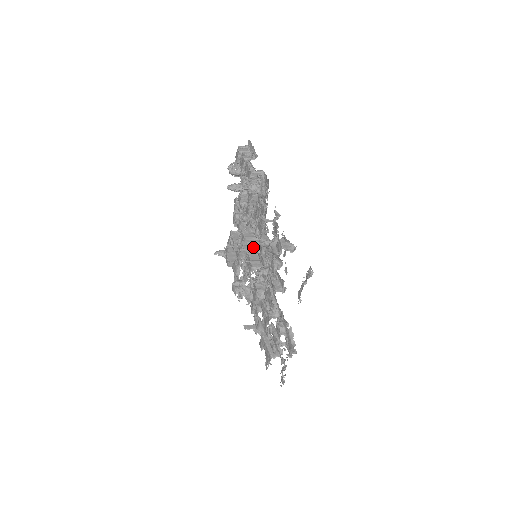
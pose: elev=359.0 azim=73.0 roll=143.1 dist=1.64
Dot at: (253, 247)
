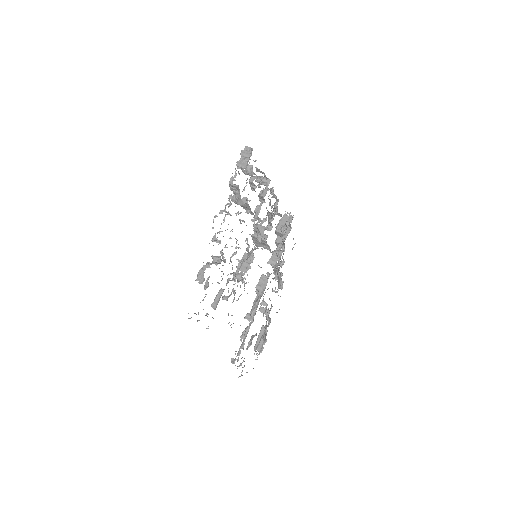
Dot at: (264, 245)
